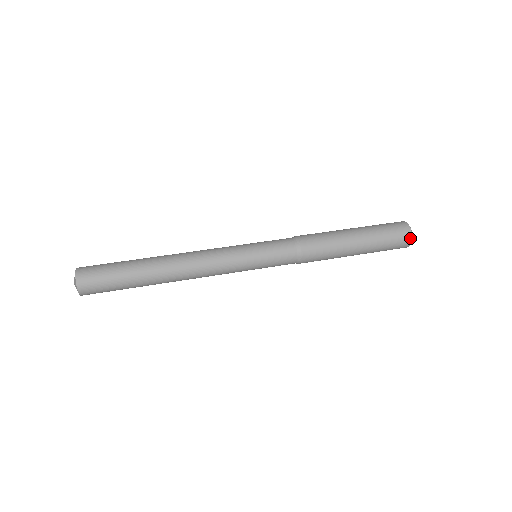
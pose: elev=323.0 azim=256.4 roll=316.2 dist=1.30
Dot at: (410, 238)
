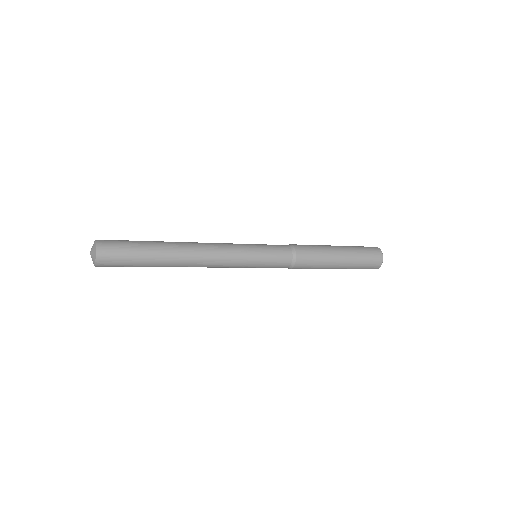
Dot at: (381, 254)
